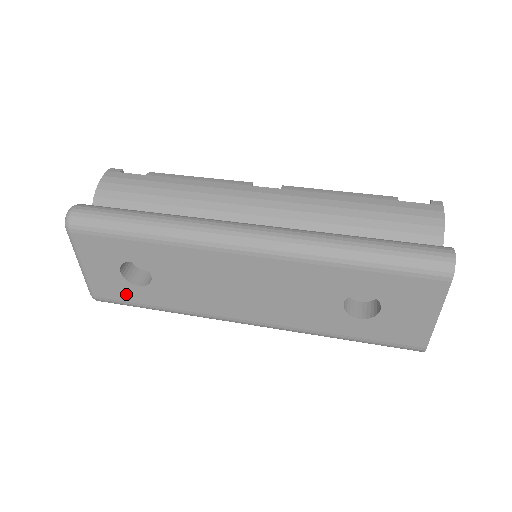
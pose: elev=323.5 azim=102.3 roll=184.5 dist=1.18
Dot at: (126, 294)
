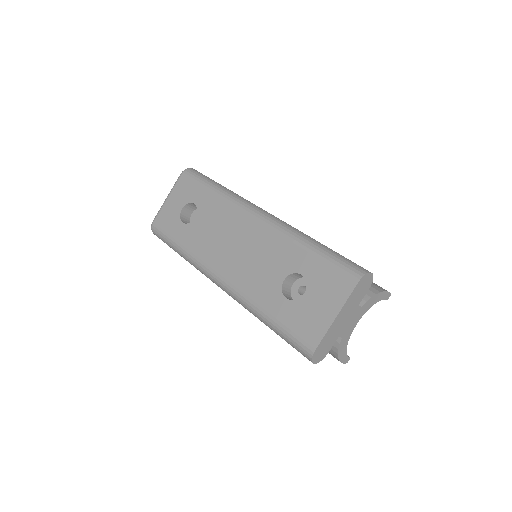
Dot at: (171, 227)
